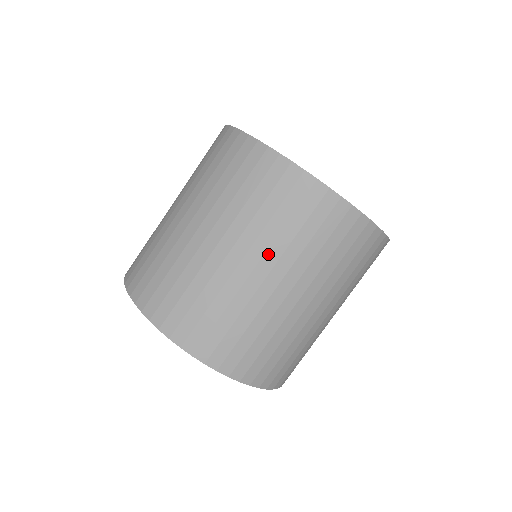
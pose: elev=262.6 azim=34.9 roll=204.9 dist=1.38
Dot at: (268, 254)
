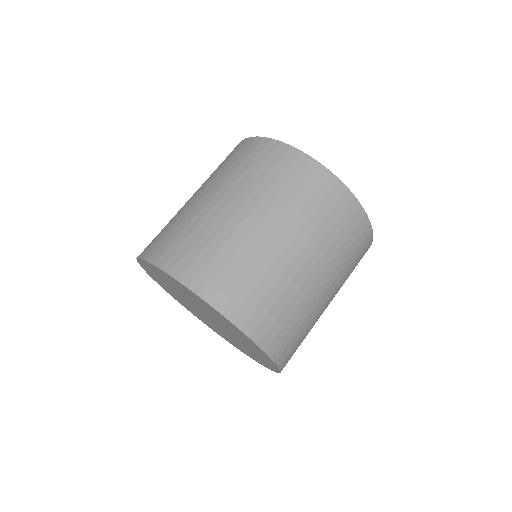
Dot at: (241, 192)
